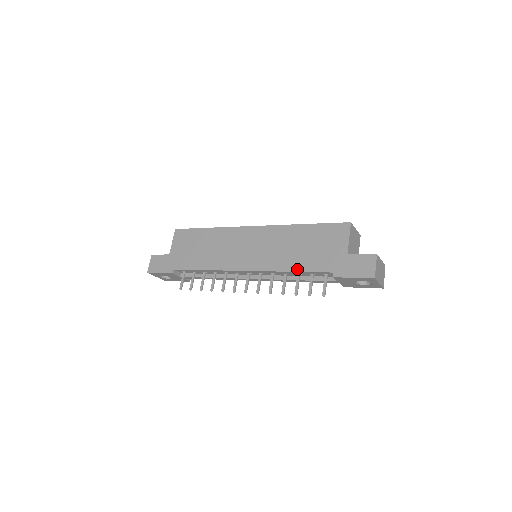
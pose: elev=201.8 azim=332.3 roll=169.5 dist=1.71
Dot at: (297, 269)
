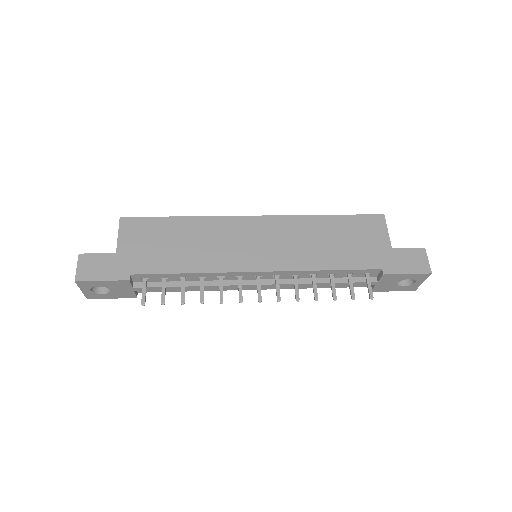
Dot at: (334, 267)
